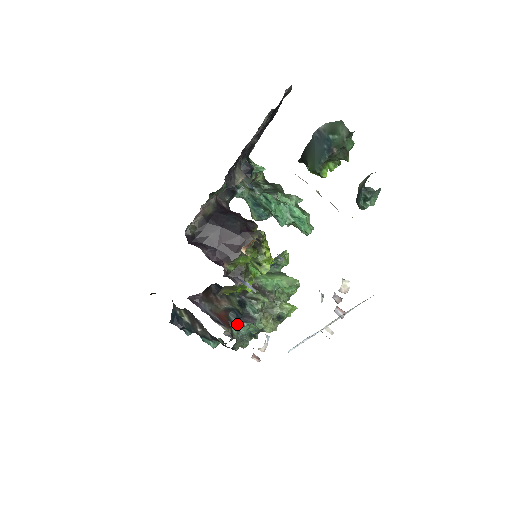
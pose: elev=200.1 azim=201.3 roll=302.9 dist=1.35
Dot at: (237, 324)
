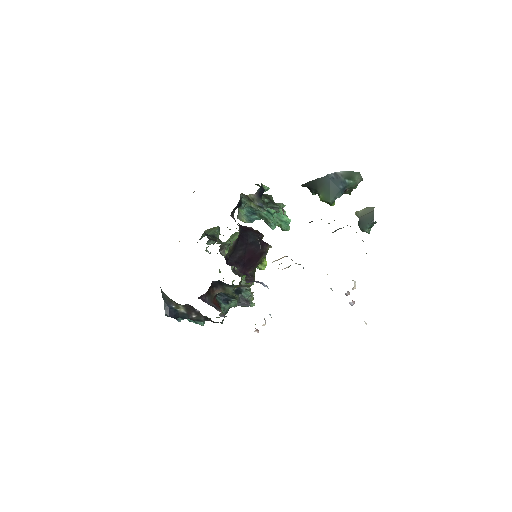
Dot at: (223, 304)
